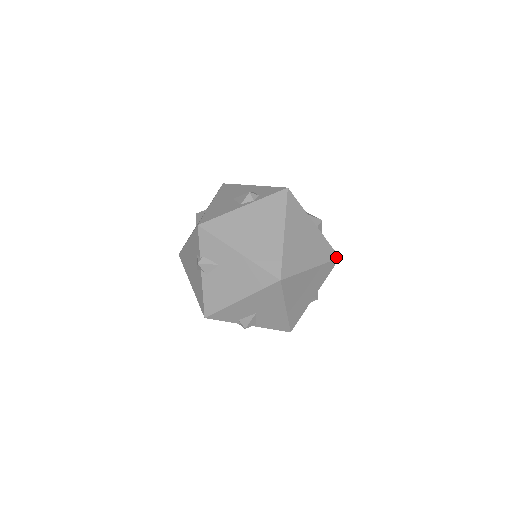
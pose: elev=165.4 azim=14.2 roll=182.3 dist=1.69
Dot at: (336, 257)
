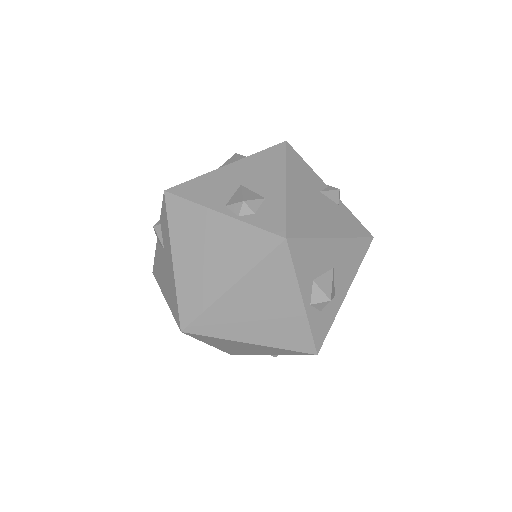
Dot at: (310, 351)
